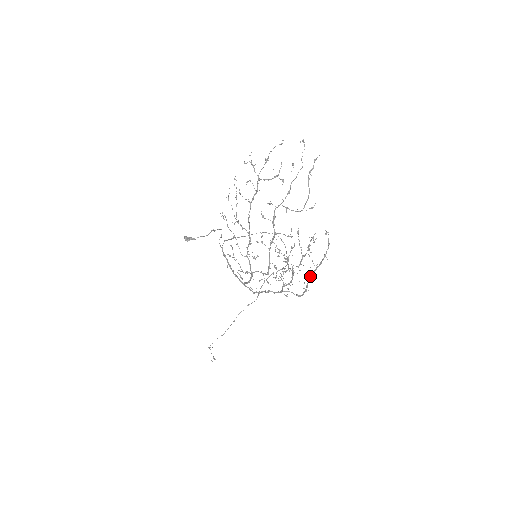
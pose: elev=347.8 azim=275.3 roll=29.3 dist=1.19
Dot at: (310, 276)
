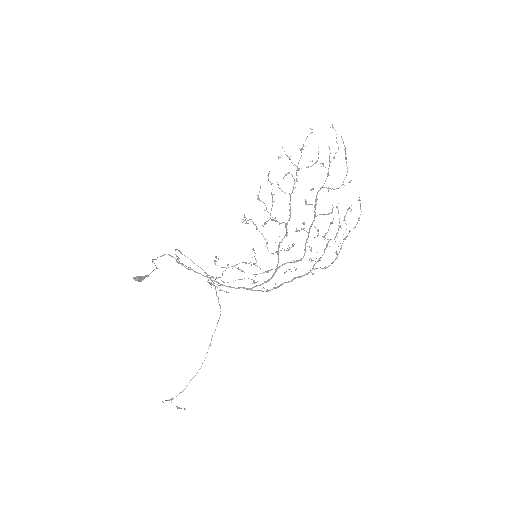
Dot at: (342, 243)
